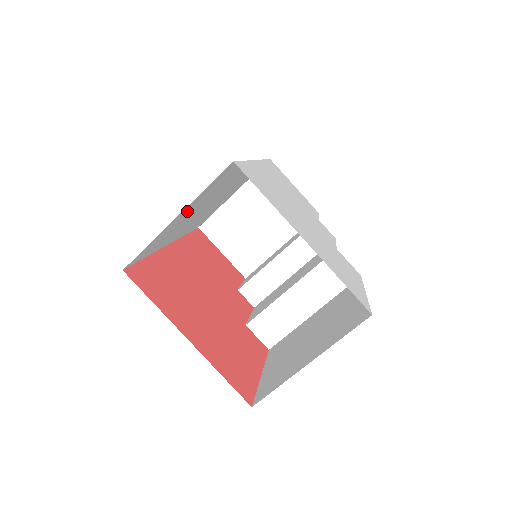
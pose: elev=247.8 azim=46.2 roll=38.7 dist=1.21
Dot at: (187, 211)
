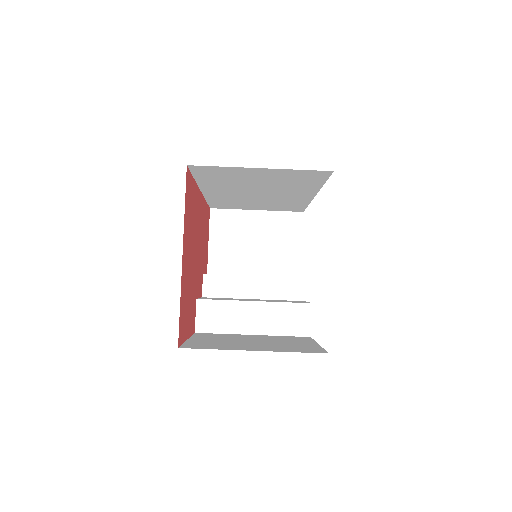
Dot at: (265, 174)
